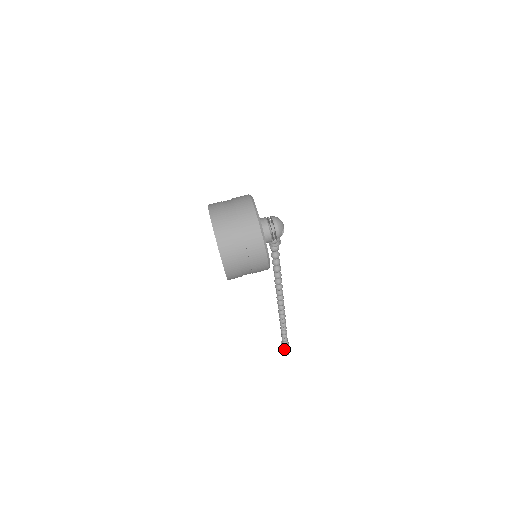
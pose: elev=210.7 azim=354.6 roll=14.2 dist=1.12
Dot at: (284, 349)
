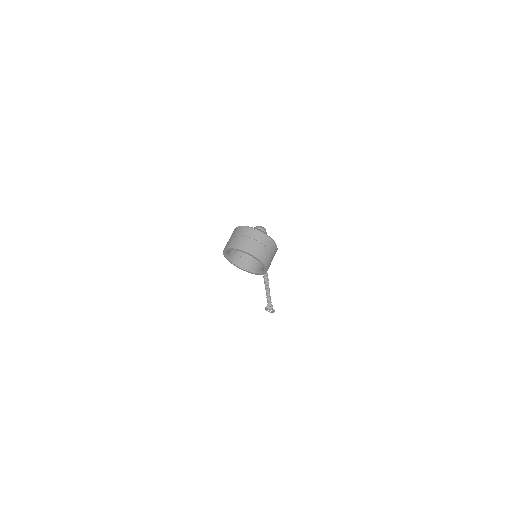
Dot at: occluded
